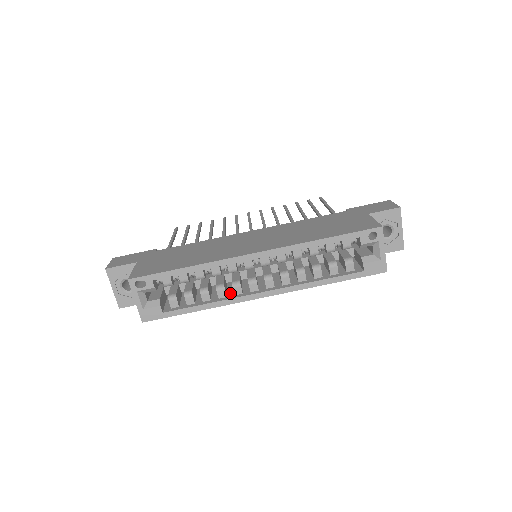
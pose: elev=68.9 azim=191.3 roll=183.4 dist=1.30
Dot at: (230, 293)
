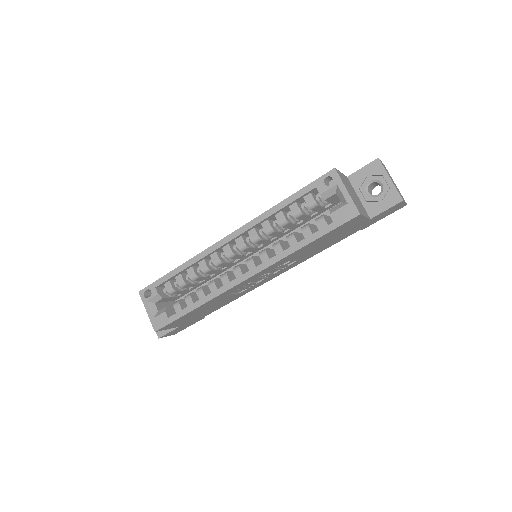
Dot at: occluded
